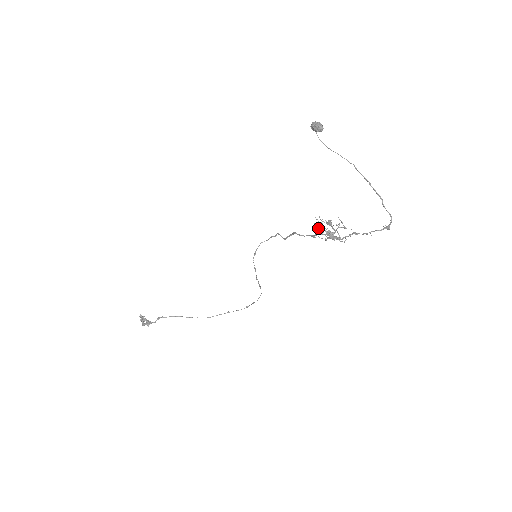
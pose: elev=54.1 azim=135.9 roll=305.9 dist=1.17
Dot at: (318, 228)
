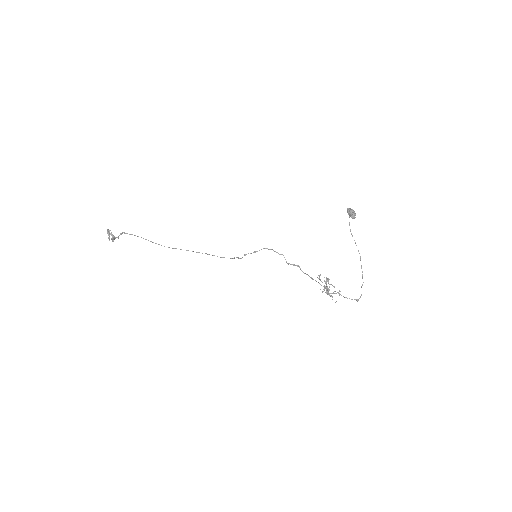
Dot at: (320, 279)
